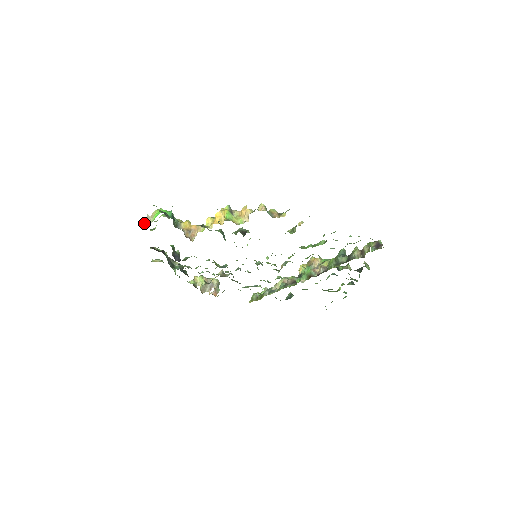
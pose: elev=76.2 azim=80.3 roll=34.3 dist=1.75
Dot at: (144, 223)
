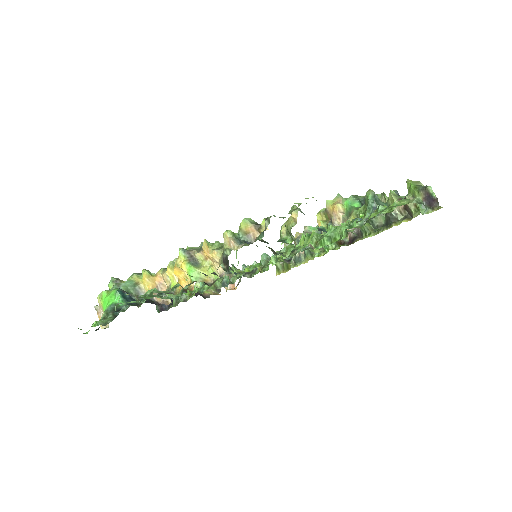
Dot at: occluded
